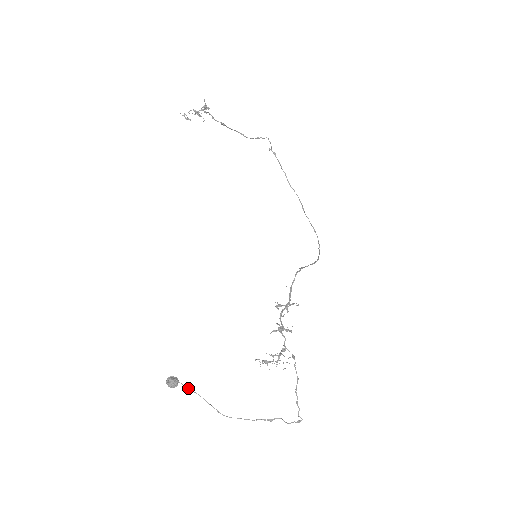
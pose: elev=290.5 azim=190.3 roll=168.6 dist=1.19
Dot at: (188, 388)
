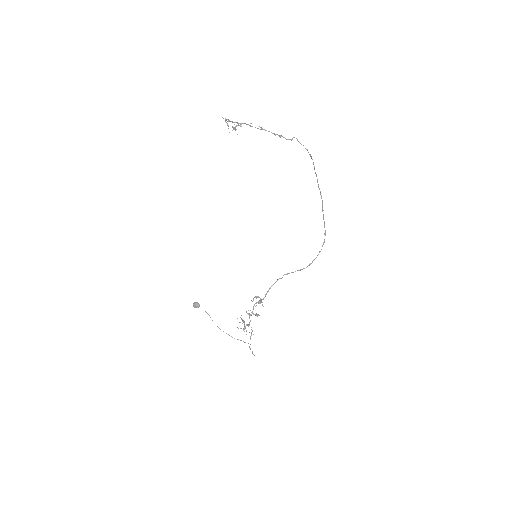
Dot at: occluded
